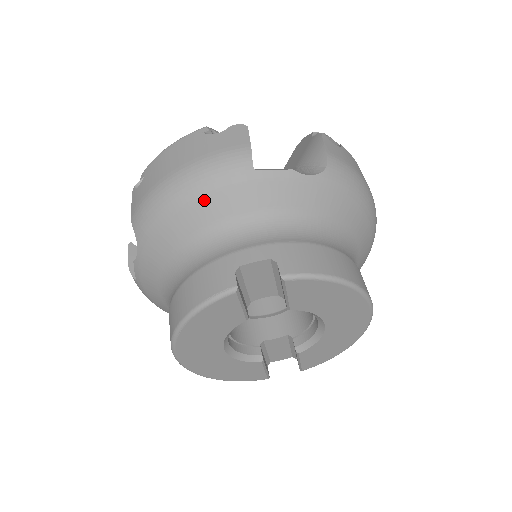
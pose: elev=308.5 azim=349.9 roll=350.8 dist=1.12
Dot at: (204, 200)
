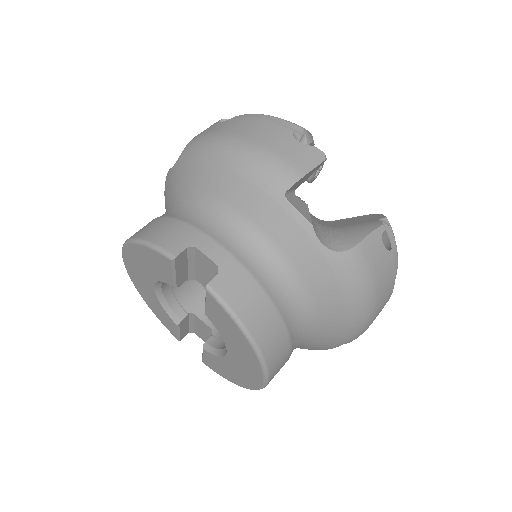
Dot at: (232, 178)
